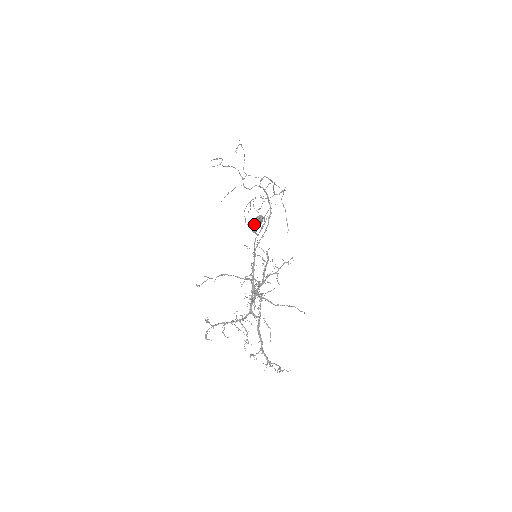
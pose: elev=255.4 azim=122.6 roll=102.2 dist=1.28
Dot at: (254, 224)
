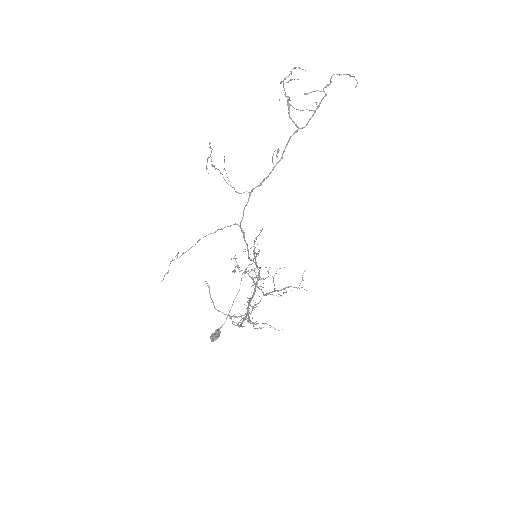
Dot at: (212, 338)
